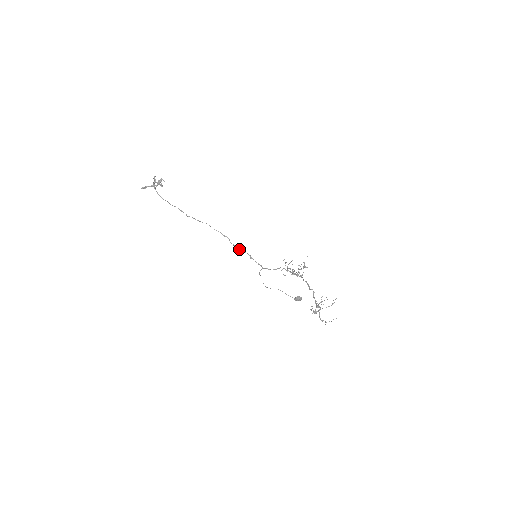
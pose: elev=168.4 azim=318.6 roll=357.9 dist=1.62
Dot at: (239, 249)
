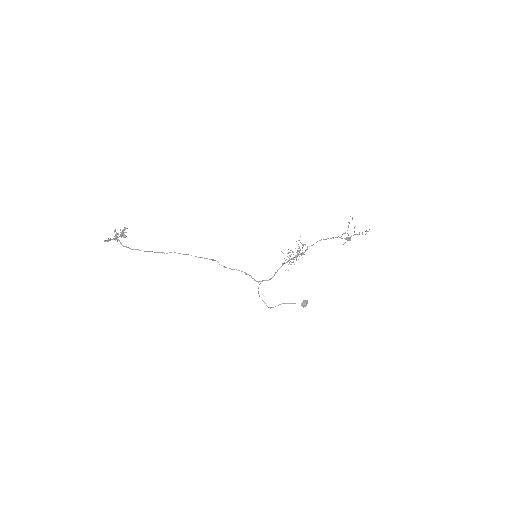
Dot at: (231, 269)
